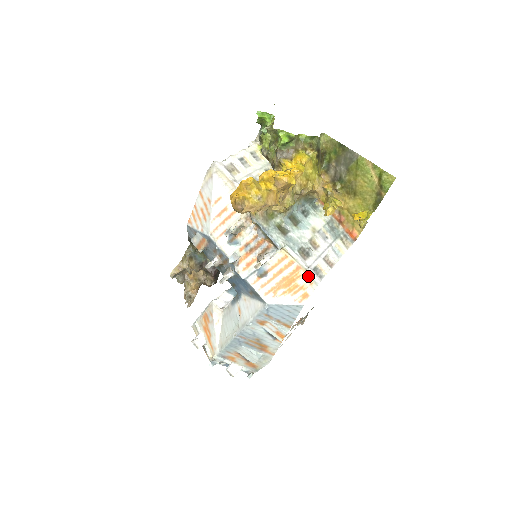
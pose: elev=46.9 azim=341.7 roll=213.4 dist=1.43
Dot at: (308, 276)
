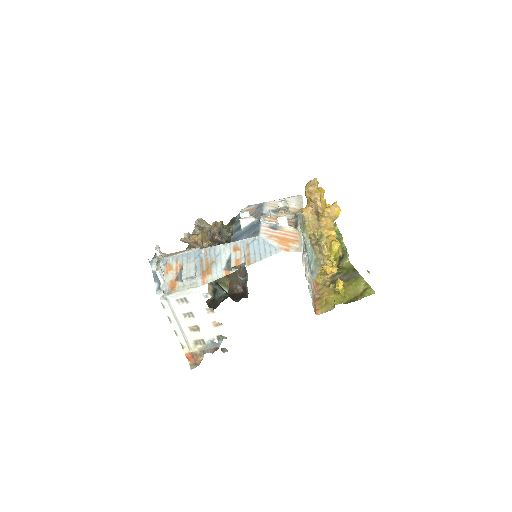
Dot at: (299, 246)
